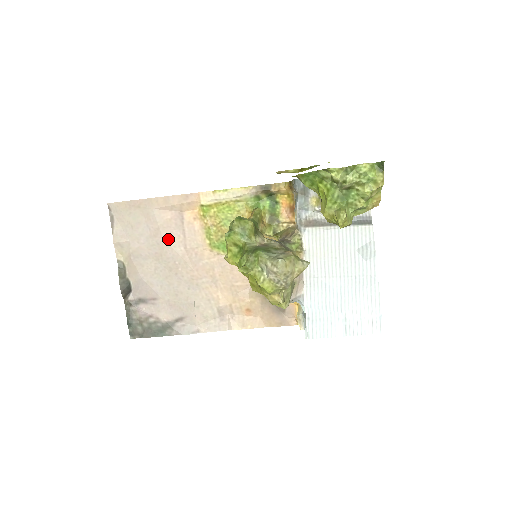
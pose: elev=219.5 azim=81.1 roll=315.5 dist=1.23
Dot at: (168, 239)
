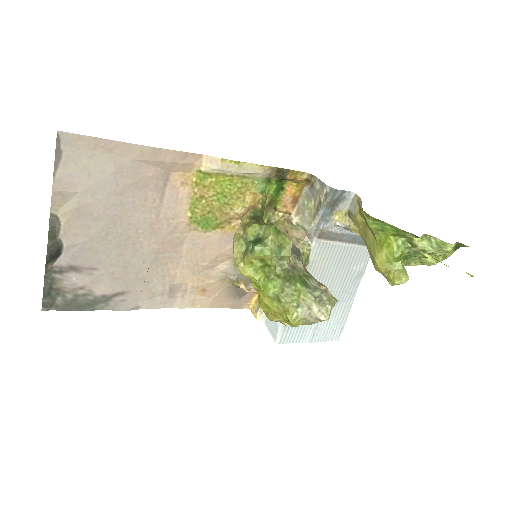
Dot at: (138, 201)
